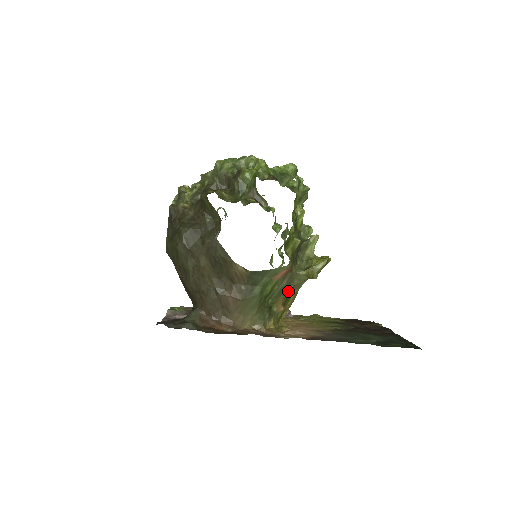
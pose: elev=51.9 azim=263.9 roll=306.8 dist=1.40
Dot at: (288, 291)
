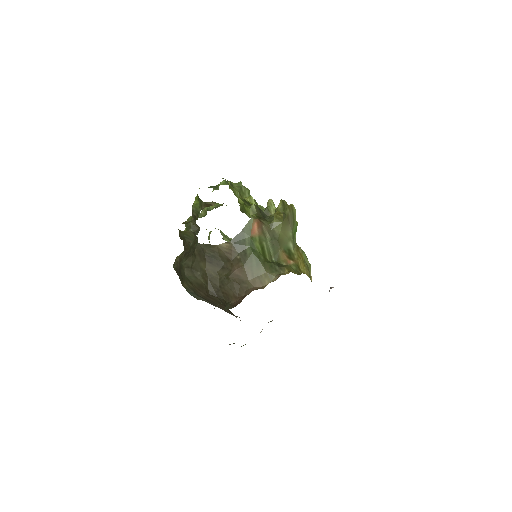
Dot at: (280, 244)
